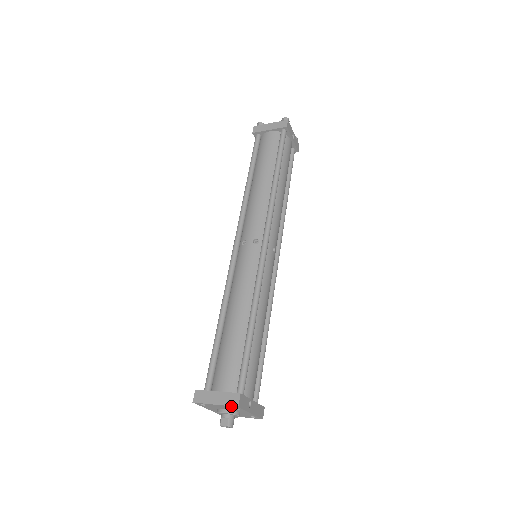
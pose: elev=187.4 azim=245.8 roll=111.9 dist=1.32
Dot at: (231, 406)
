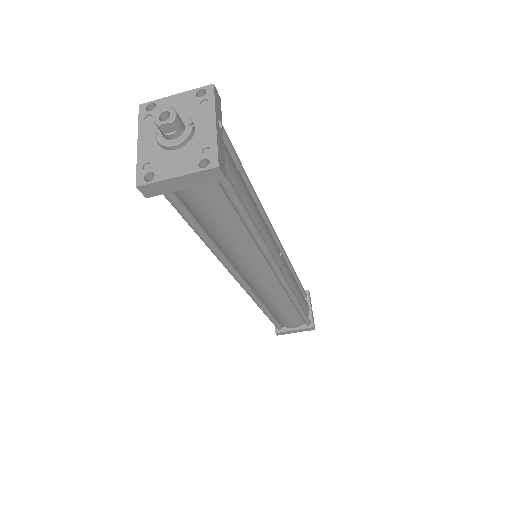
Dot at: (198, 98)
